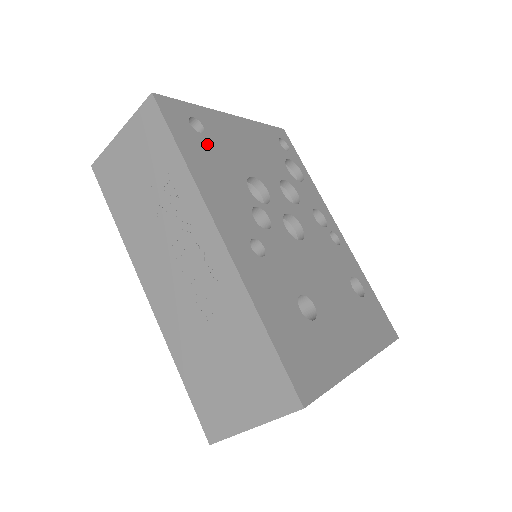
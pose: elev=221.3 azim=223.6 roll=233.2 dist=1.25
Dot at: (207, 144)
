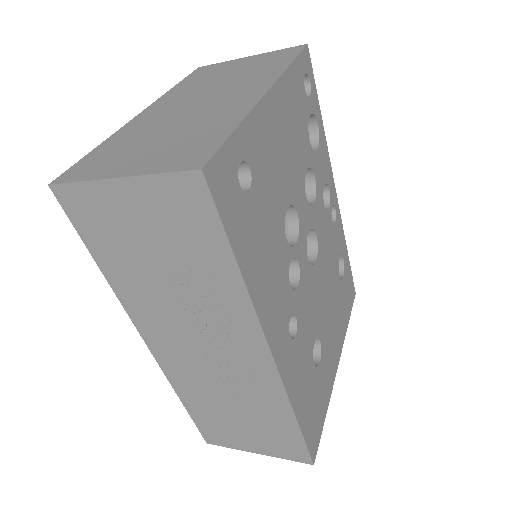
Dot at: (255, 205)
